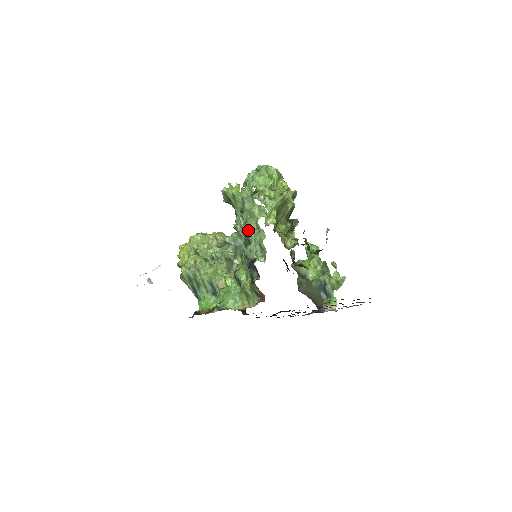
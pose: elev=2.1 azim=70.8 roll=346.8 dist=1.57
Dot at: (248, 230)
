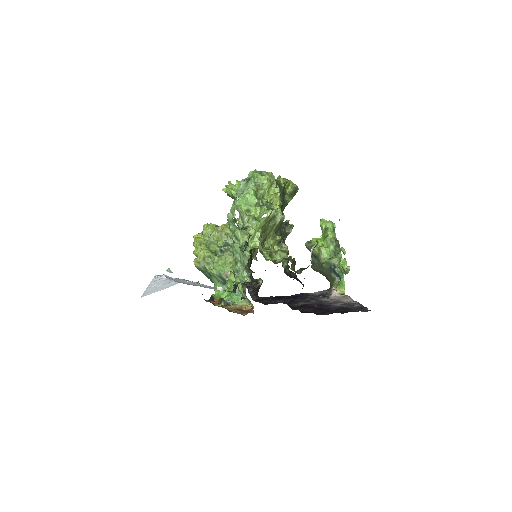
Dot at: (234, 251)
